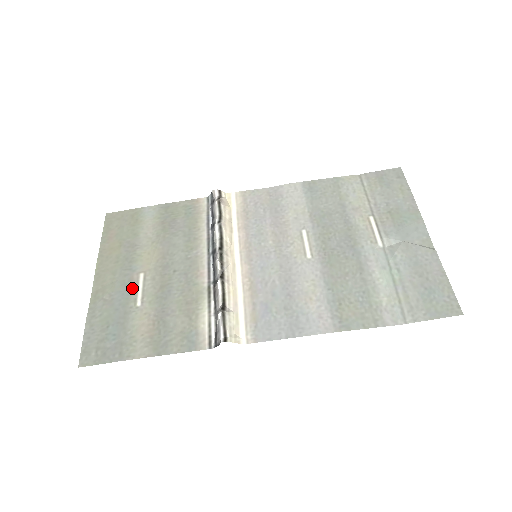
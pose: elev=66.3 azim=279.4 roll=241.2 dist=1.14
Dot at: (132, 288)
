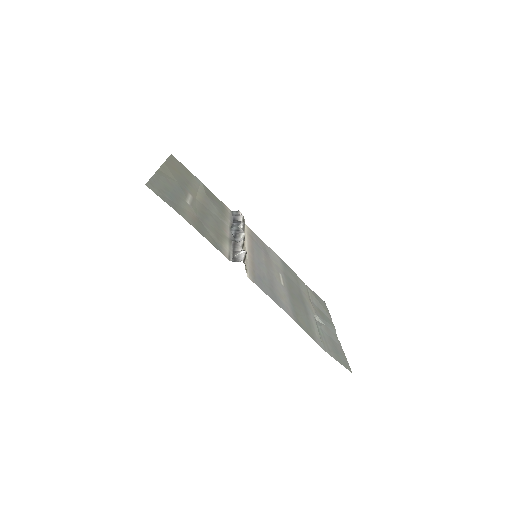
Dot at: (185, 194)
